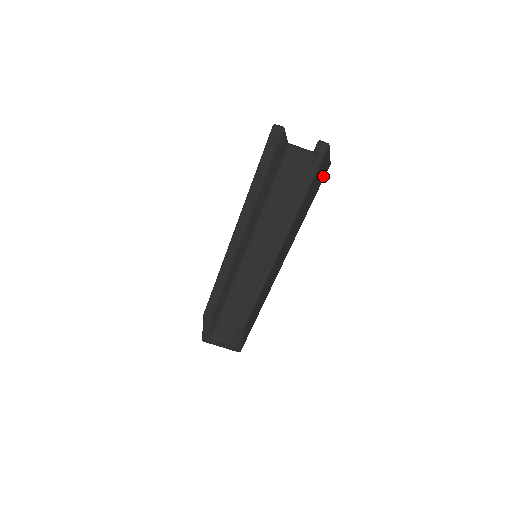
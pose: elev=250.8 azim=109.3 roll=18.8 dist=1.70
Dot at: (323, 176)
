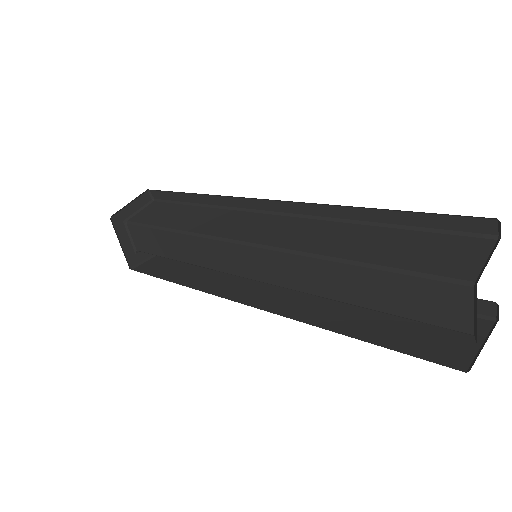
Dot at: (436, 355)
